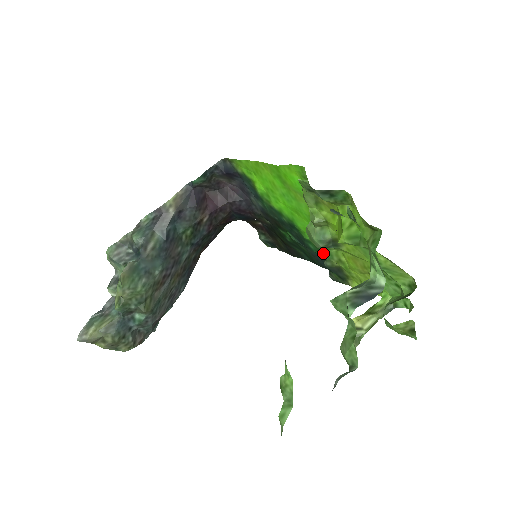
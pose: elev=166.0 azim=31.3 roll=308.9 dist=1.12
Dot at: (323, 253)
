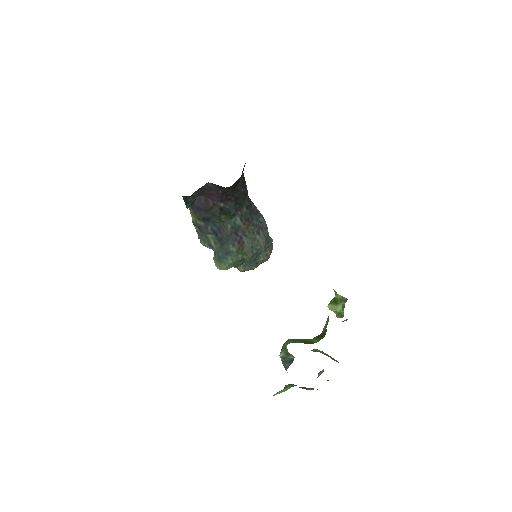
Dot at: occluded
